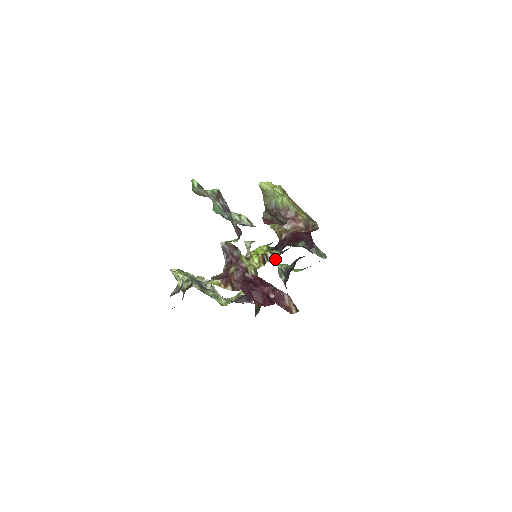
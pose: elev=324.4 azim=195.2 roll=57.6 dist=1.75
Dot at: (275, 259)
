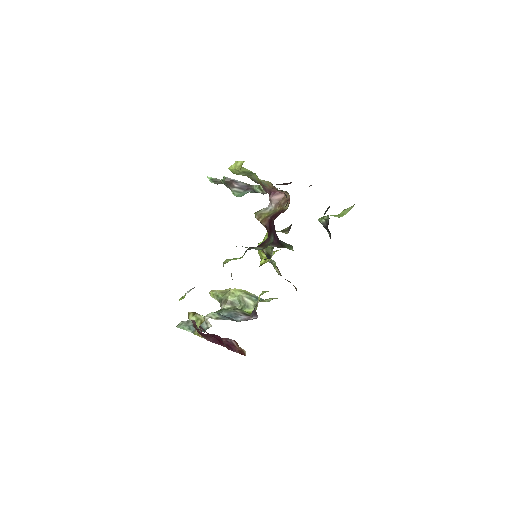
Dot at: (271, 253)
